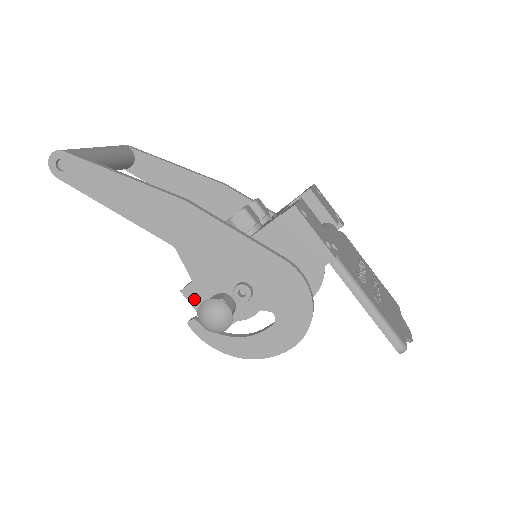
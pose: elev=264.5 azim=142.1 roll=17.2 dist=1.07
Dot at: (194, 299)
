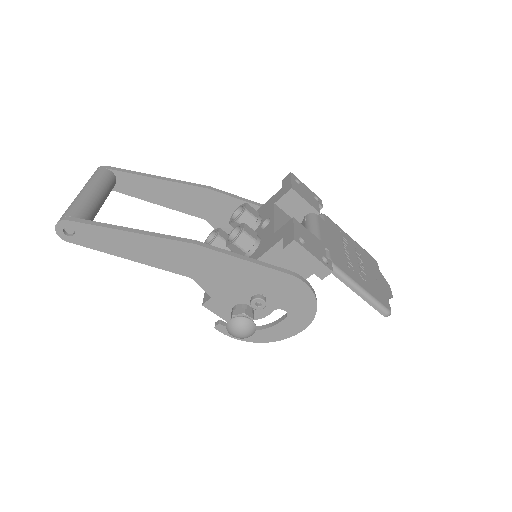
Dot at: (215, 309)
